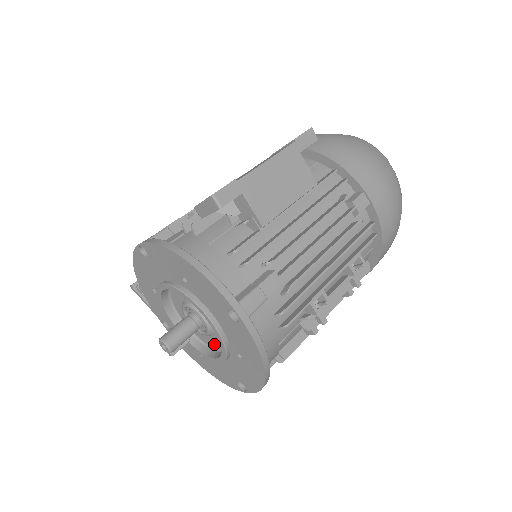
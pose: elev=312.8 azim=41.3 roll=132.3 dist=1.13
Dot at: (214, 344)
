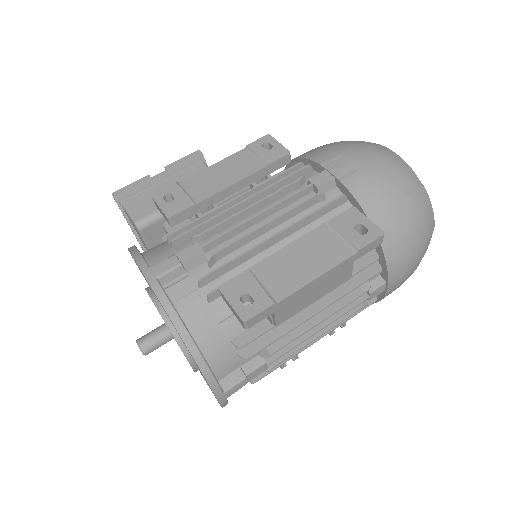
Dot at: occluded
